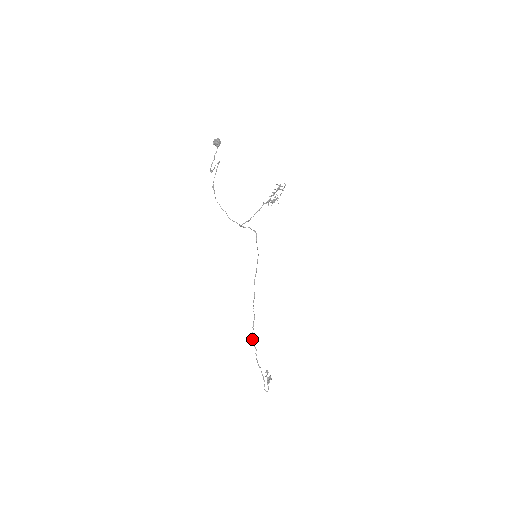
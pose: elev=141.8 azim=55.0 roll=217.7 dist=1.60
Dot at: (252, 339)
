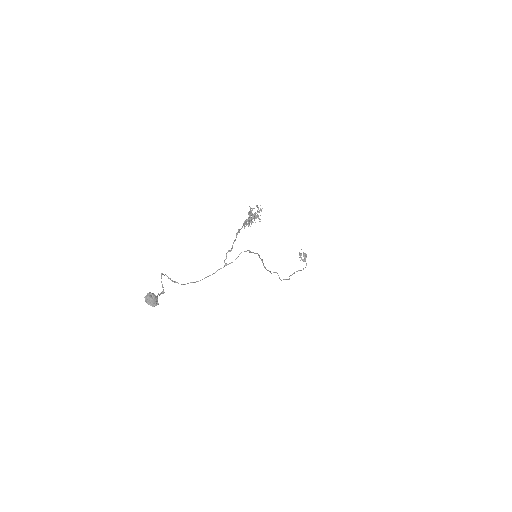
Dot at: (281, 280)
